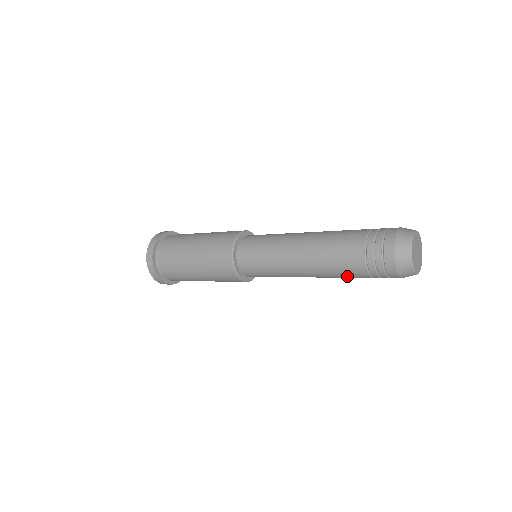
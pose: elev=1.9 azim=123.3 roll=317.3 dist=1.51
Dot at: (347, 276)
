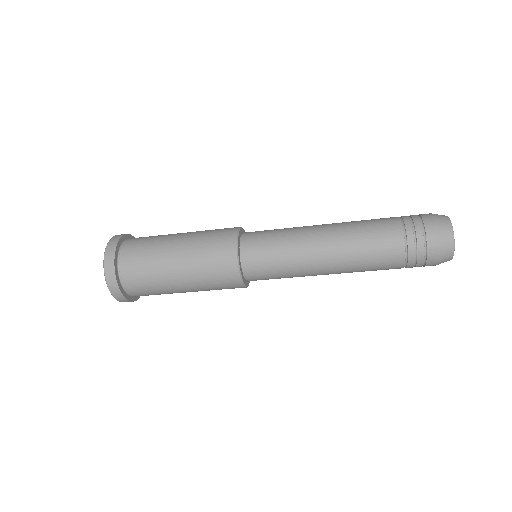
Dot at: occluded
